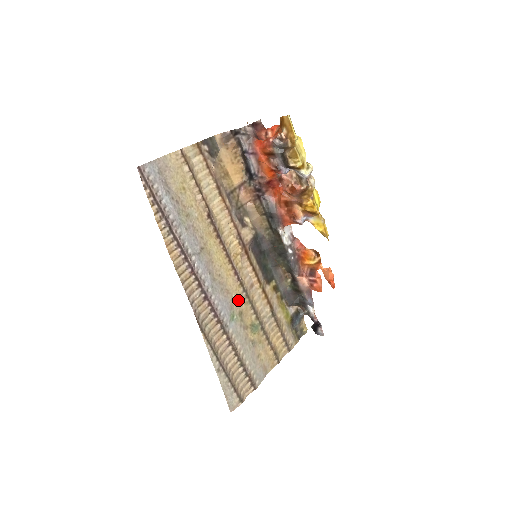
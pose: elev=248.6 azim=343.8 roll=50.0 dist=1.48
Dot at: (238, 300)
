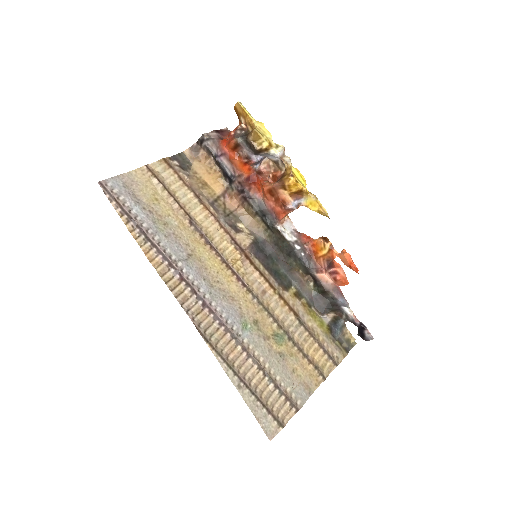
Dot at: (249, 308)
